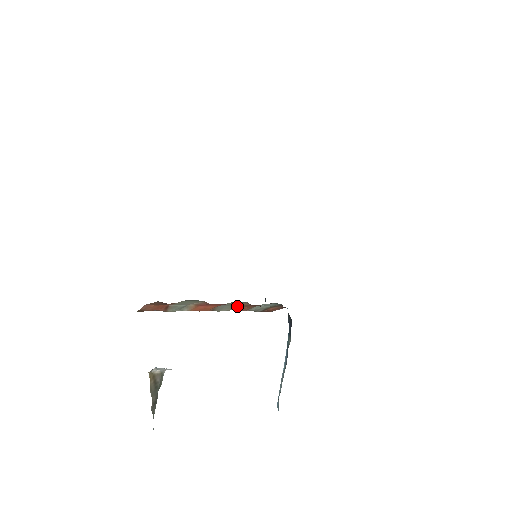
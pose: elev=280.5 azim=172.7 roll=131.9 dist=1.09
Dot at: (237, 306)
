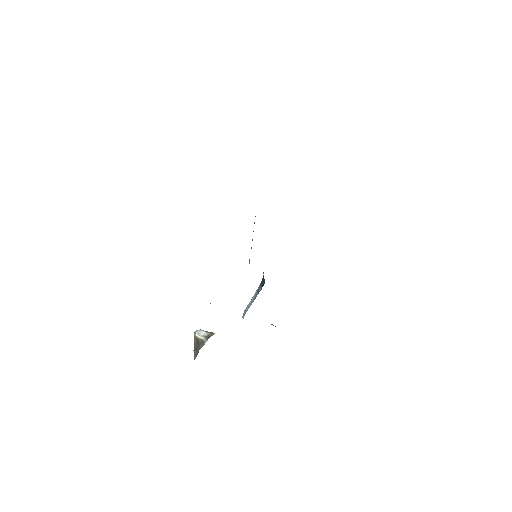
Dot at: occluded
